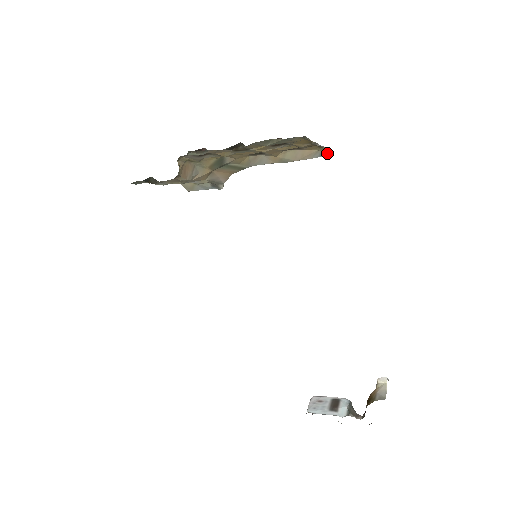
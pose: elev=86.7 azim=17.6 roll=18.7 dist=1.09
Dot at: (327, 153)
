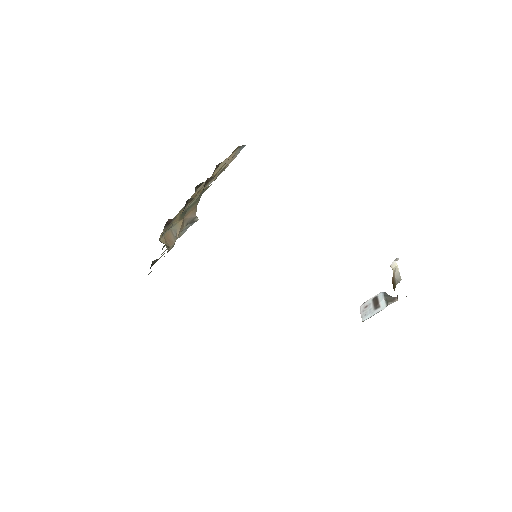
Dot at: (243, 145)
